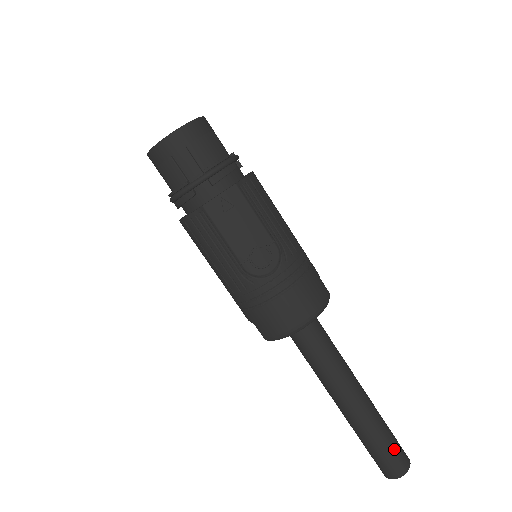
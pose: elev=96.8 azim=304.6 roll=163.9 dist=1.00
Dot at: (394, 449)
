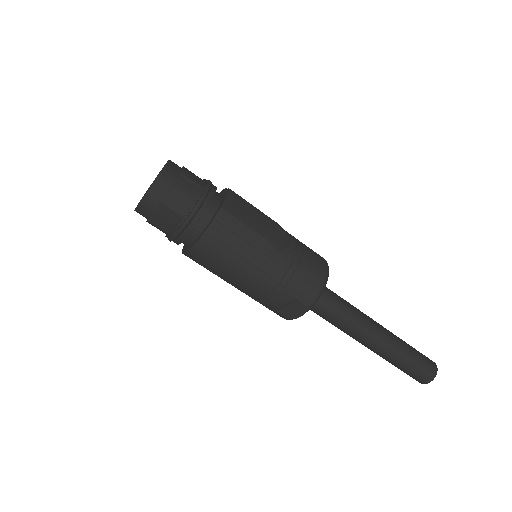
Dot at: (419, 352)
